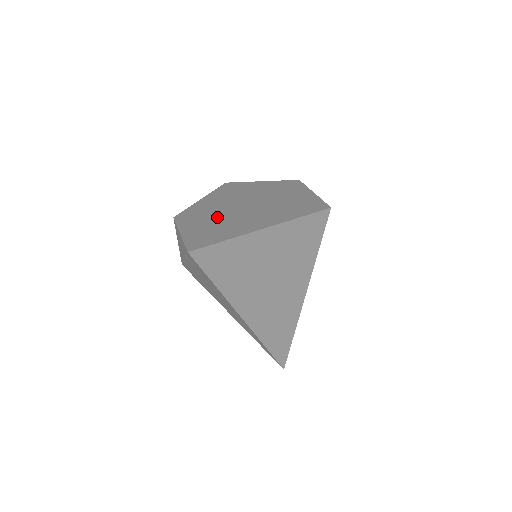
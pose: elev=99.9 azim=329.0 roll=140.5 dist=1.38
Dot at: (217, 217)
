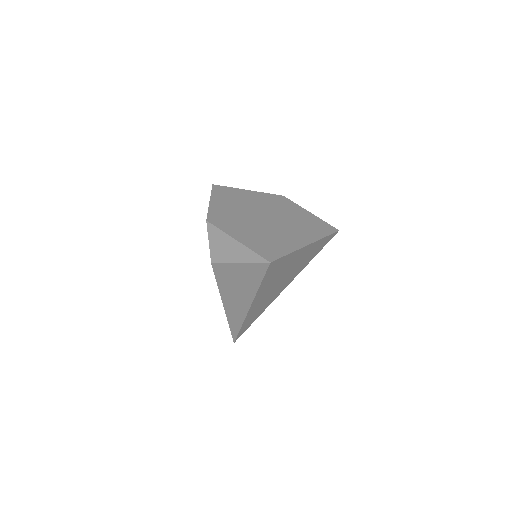
Dot at: (254, 227)
